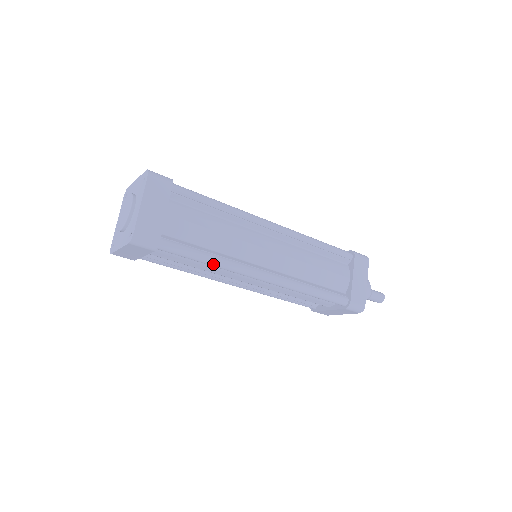
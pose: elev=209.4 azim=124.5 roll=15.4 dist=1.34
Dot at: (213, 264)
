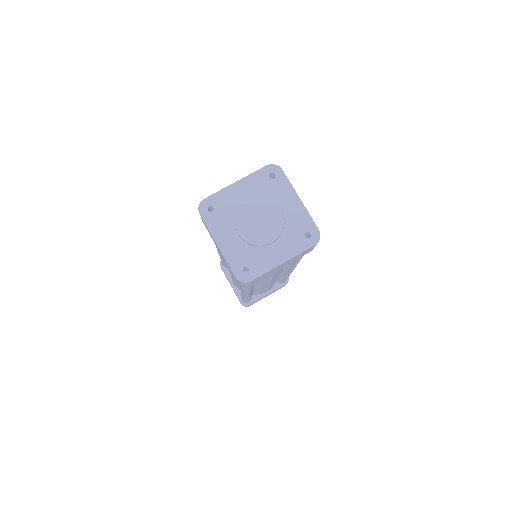
Dot at: (243, 288)
